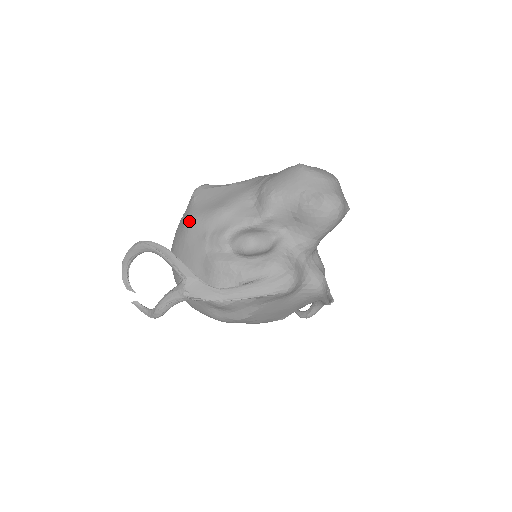
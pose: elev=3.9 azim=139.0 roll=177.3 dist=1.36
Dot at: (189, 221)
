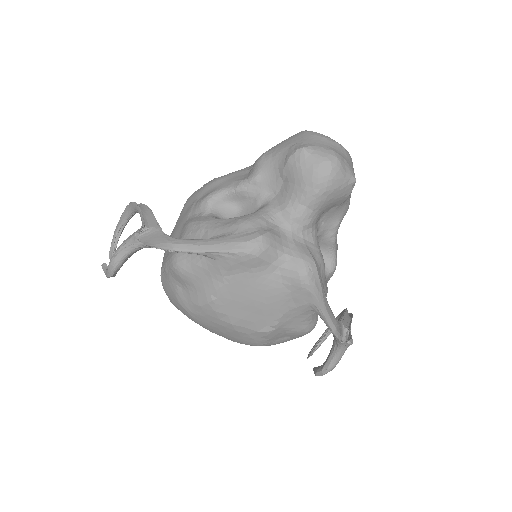
Dot at: (188, 198)
